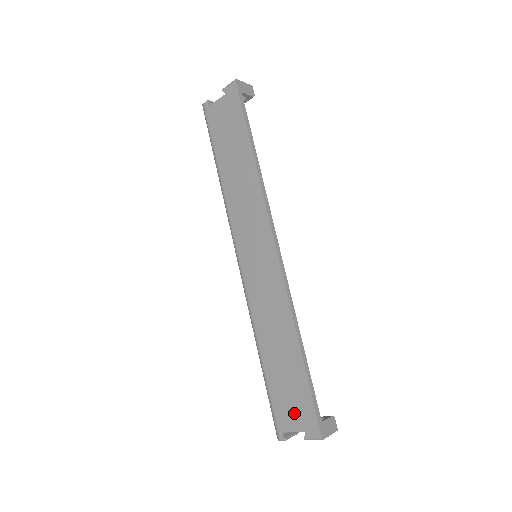
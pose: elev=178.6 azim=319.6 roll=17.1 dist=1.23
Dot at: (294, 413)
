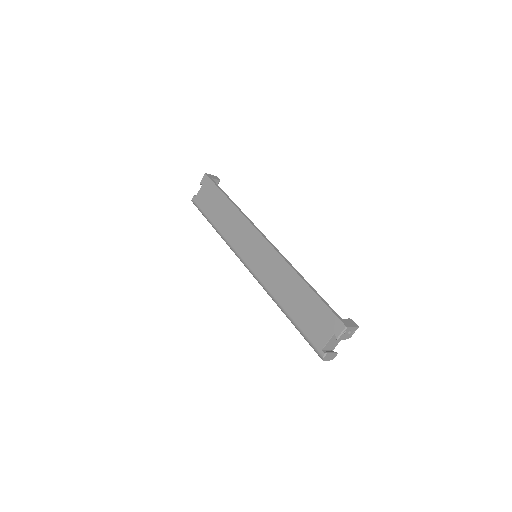
Dot at: (322, 327)
